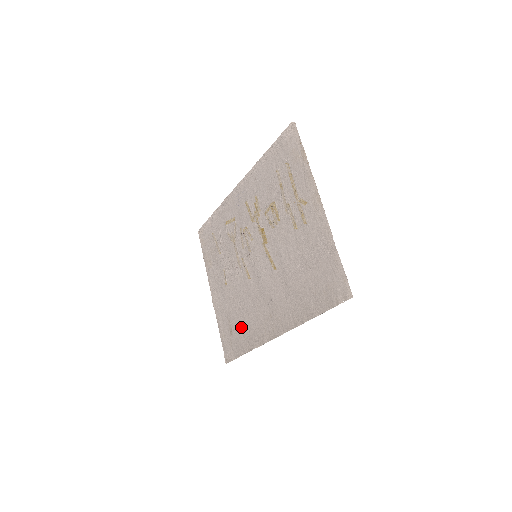
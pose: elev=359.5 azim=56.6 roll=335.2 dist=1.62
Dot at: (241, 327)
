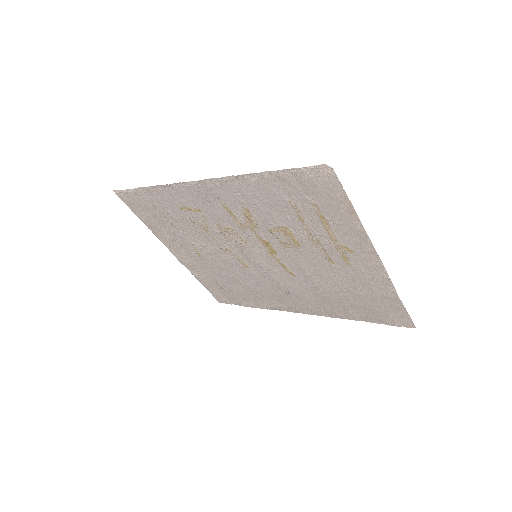
Dot at: (239, 291)
